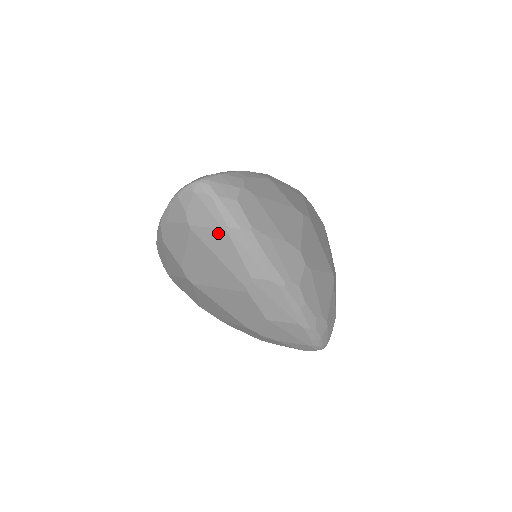
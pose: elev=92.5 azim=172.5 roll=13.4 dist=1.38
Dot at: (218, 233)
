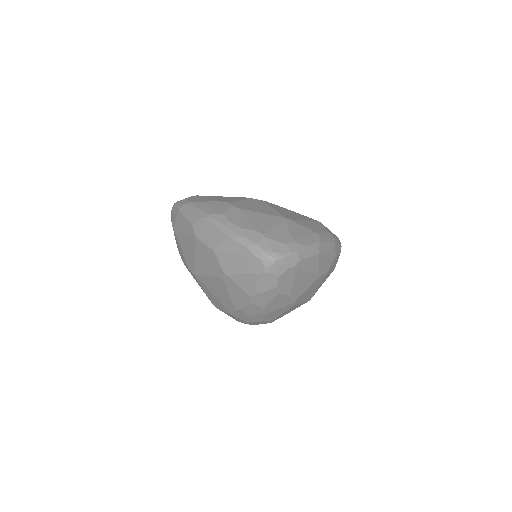
Dot at: (178, 218)
